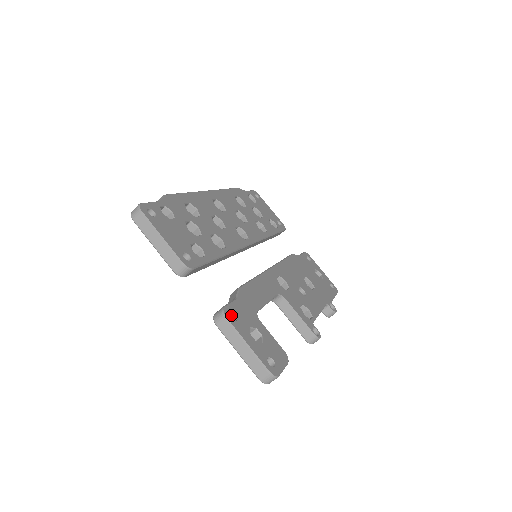
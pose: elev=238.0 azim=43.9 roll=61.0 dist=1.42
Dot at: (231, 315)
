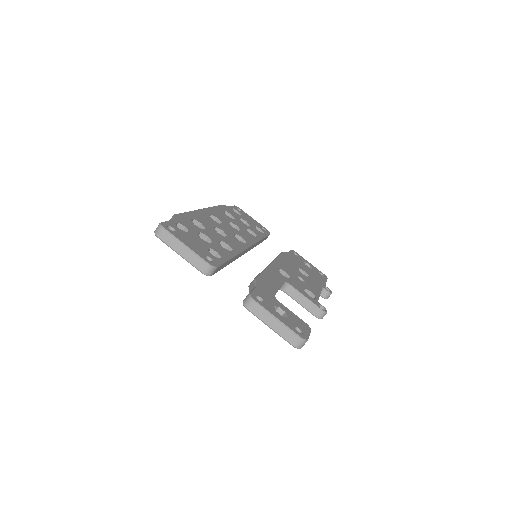
Dot at: occluded
